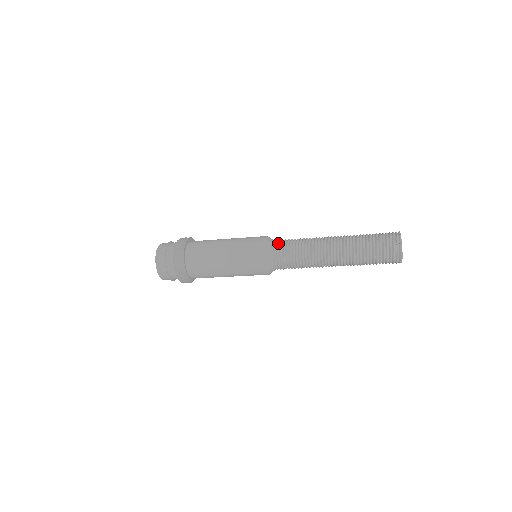
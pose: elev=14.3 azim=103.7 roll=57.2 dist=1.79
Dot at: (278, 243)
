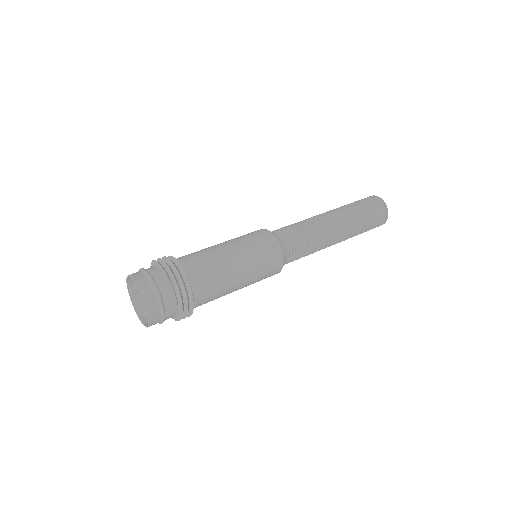
Dot at: (292, 255)
